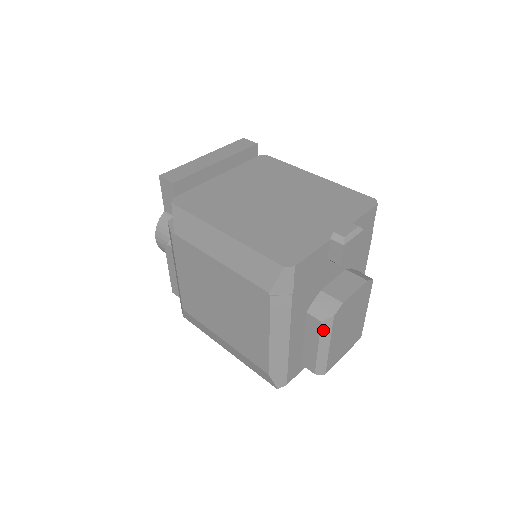
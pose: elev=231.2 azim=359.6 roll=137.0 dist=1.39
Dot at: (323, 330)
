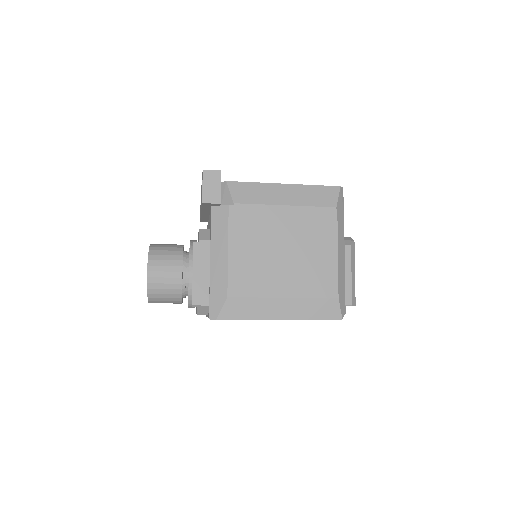
Dot at: (352, 254)
